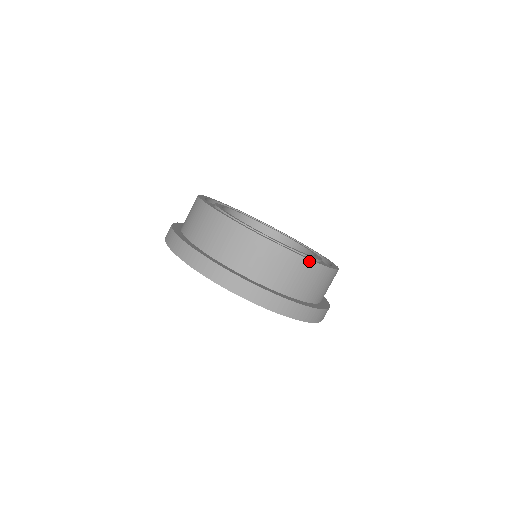
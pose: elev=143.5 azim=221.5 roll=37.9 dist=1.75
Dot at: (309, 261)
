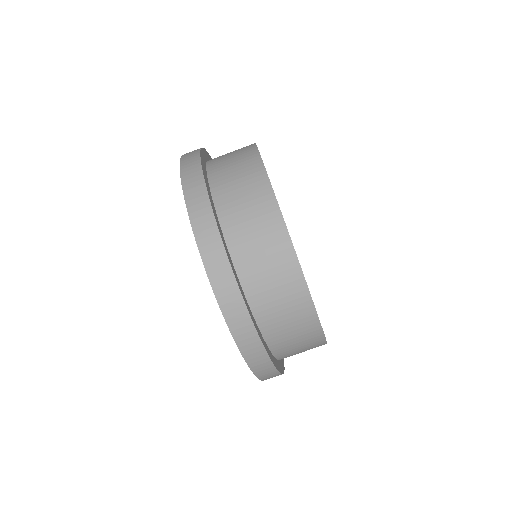
Dot at: (284, 228)
